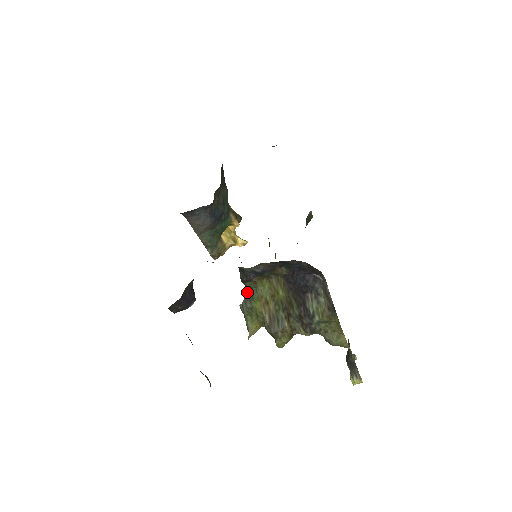
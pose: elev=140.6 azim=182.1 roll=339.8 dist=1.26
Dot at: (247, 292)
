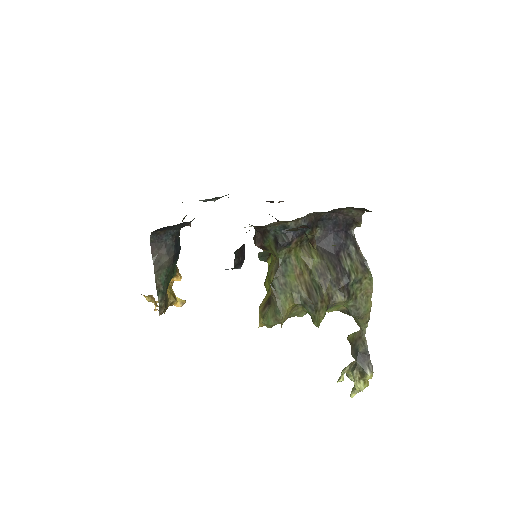
Dot at: (280, 265)
